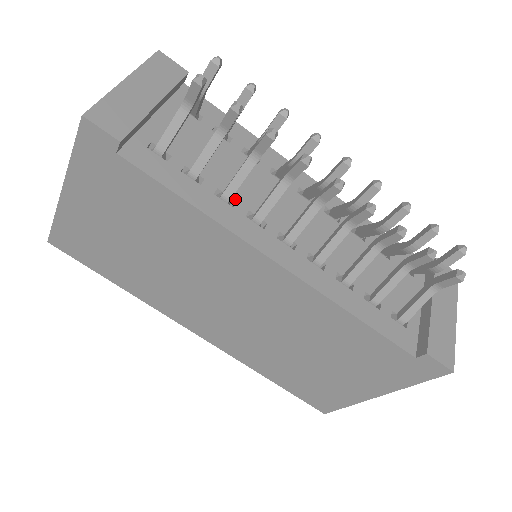
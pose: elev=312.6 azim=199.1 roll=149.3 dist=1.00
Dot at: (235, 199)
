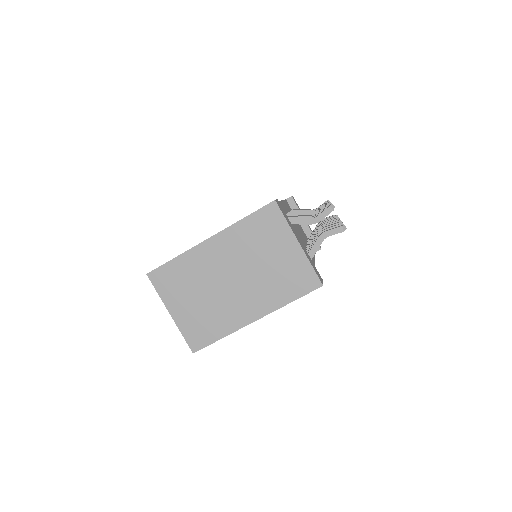
Dot at: occluded
